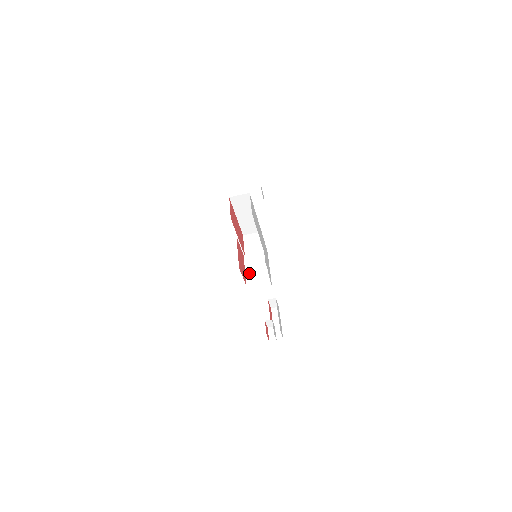
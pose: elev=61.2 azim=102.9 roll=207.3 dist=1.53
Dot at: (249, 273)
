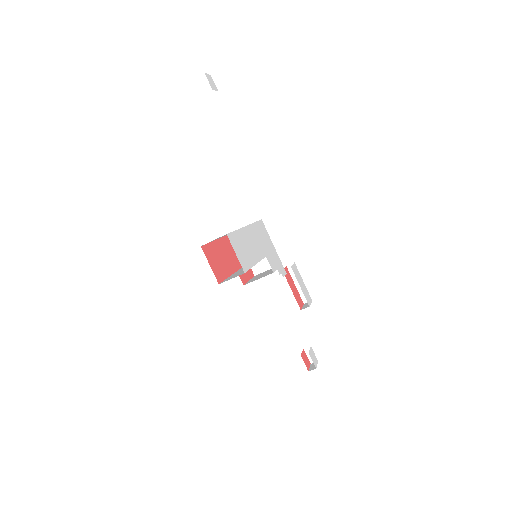
Dot at: occluded
